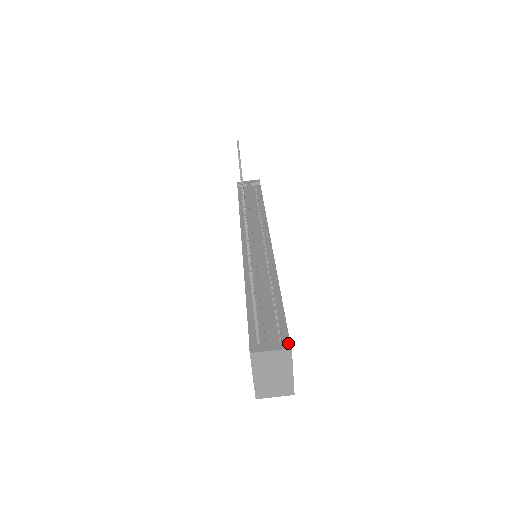
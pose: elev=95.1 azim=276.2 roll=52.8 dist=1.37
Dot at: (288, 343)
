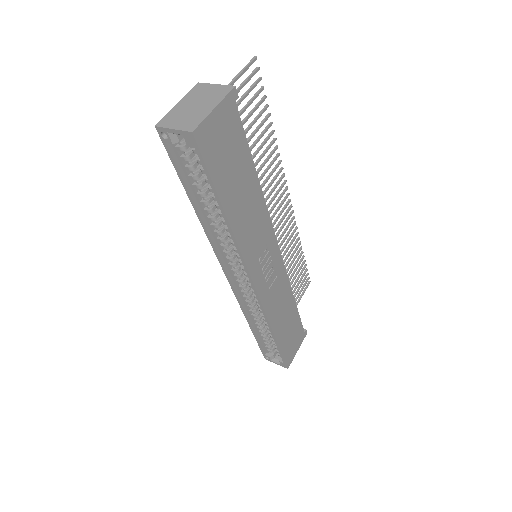
Dot at: (235, 93)
